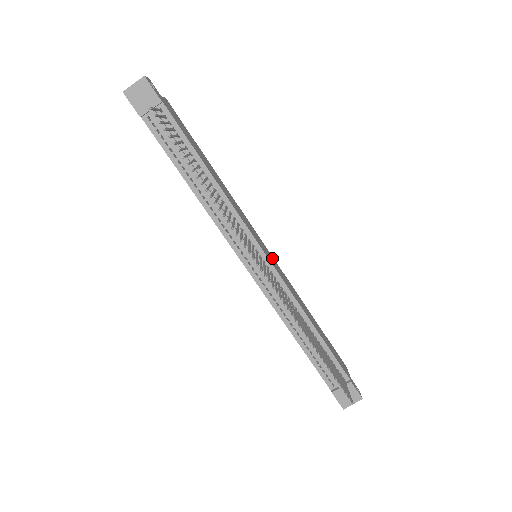
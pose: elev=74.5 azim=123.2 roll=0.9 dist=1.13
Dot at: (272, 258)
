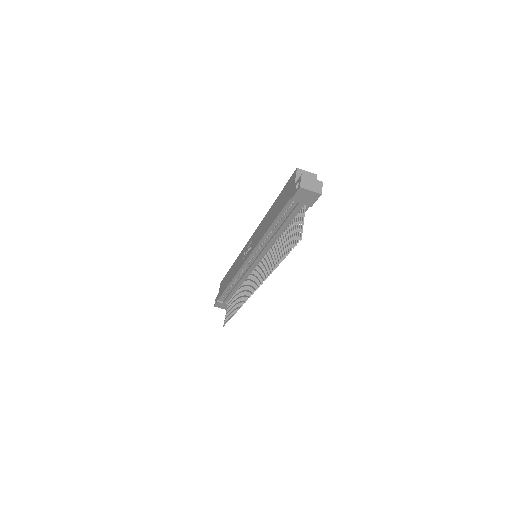
Dot at: occluded
